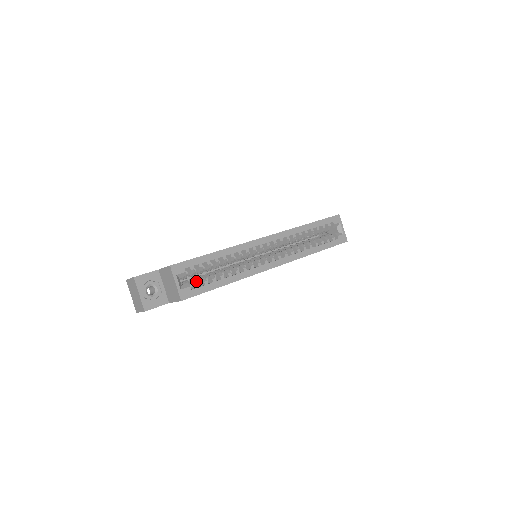
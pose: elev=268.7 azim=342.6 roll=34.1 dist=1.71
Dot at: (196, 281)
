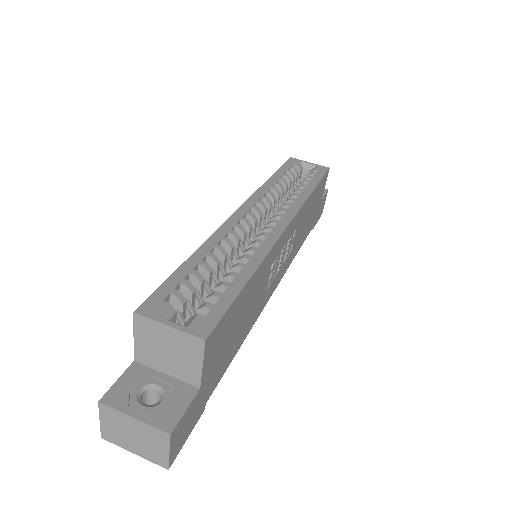
Dot at: (201, 305)
